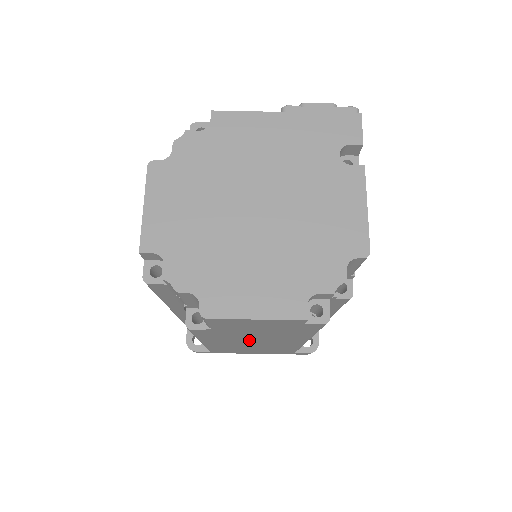
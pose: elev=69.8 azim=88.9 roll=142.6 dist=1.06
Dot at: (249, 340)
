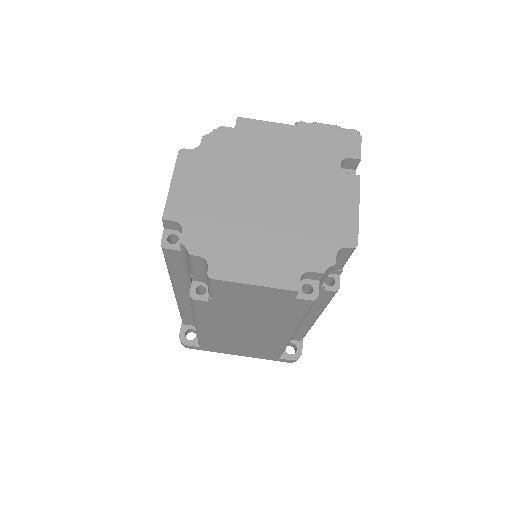
Dot at: (241, 326)
